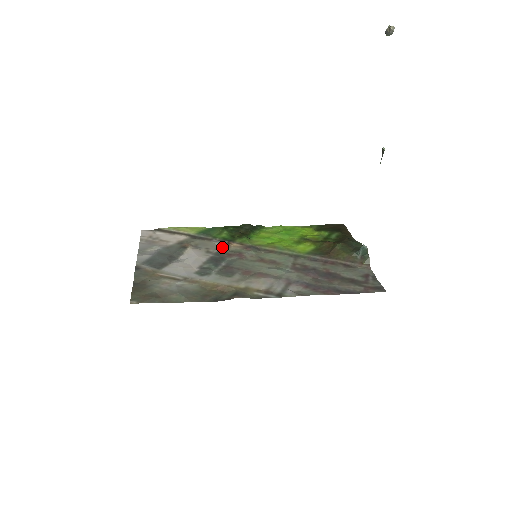
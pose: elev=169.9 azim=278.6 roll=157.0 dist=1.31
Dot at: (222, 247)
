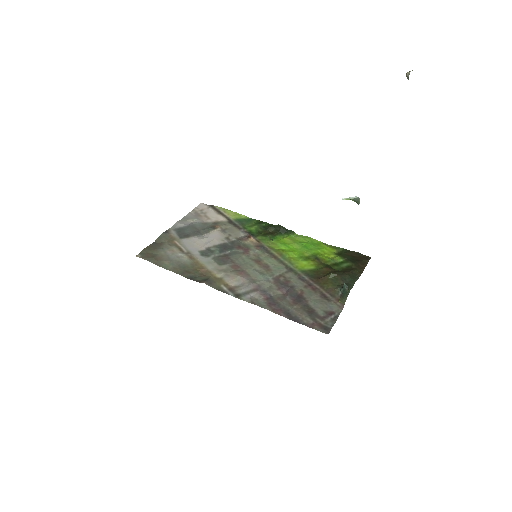
Dot at: (241, 238)
